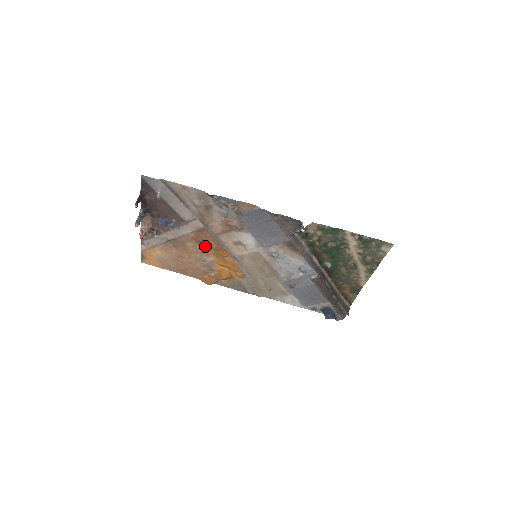
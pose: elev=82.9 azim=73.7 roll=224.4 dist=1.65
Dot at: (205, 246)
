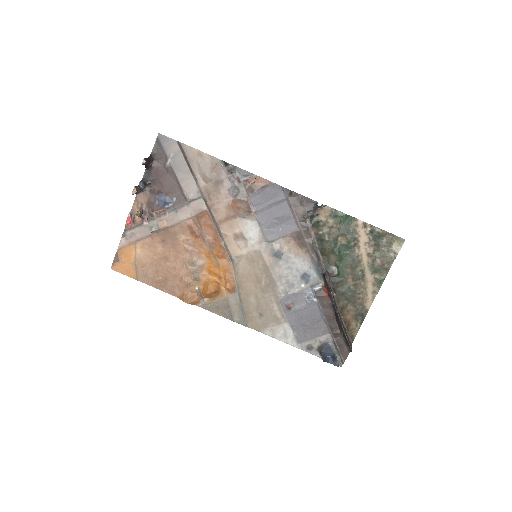
Dot at: (200, 240)
